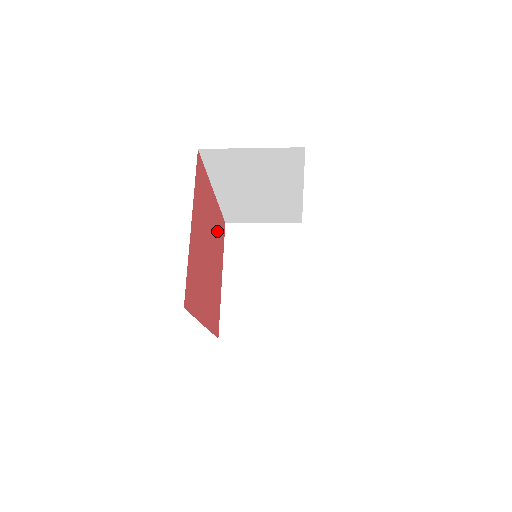
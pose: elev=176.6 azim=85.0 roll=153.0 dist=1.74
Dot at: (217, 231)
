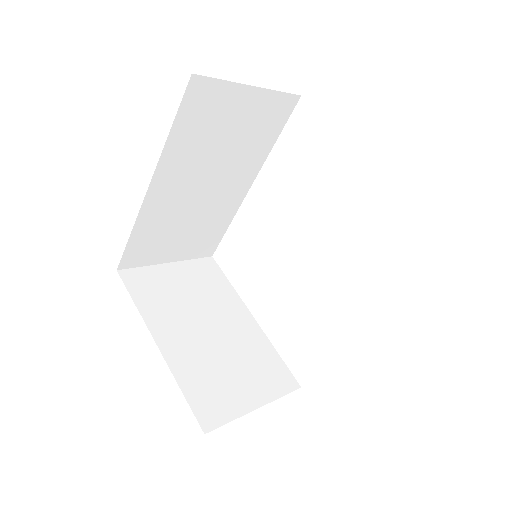
Dot at: occluded
